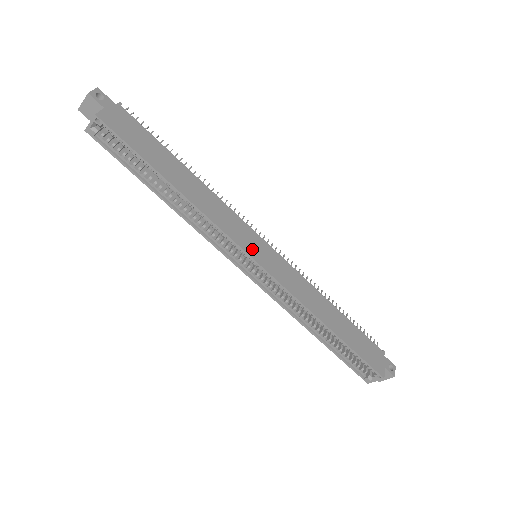
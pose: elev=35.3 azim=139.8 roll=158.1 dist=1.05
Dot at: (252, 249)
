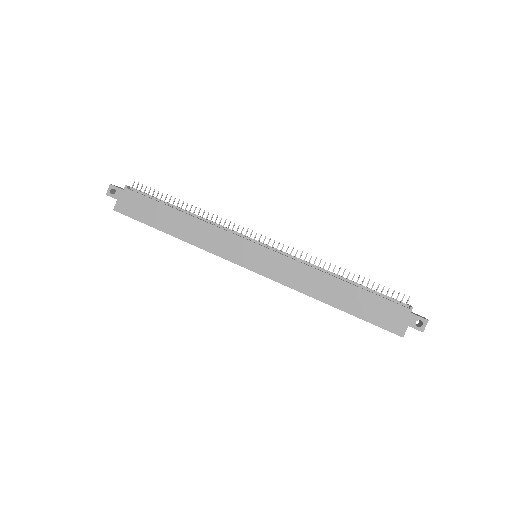
Dot at: (243, 259)
